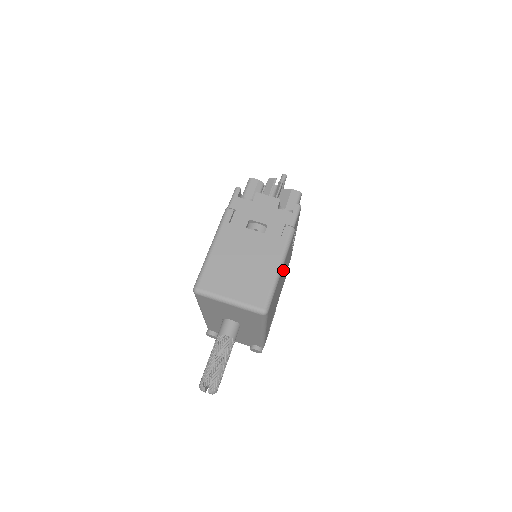
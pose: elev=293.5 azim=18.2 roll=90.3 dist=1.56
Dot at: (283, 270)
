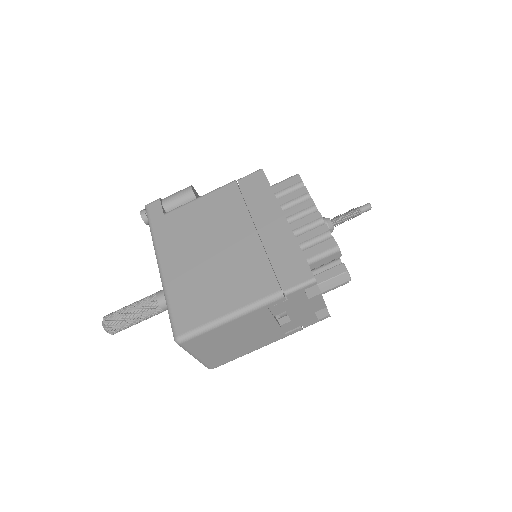
Dot at: occluded
